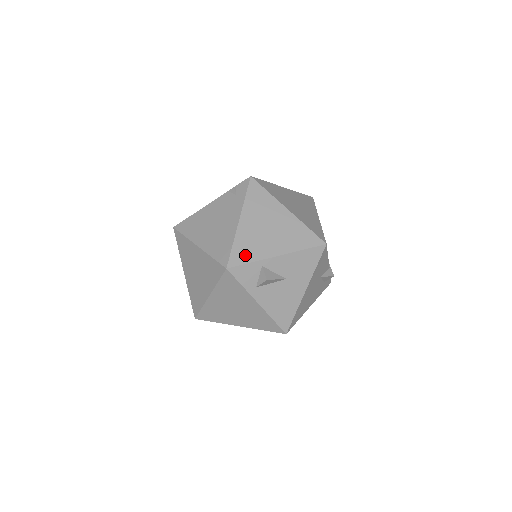
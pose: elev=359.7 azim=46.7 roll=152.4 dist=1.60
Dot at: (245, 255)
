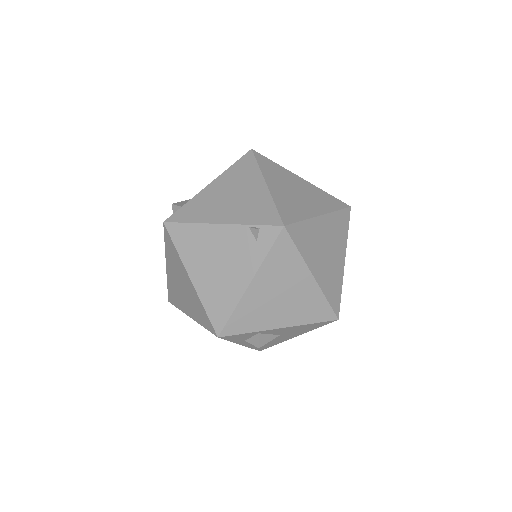
Dot at: (244, 325)
